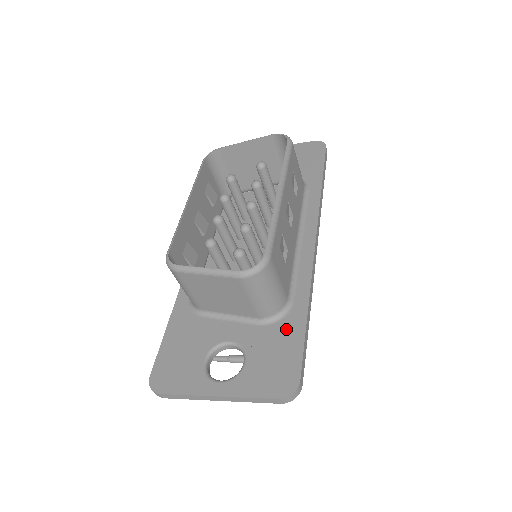
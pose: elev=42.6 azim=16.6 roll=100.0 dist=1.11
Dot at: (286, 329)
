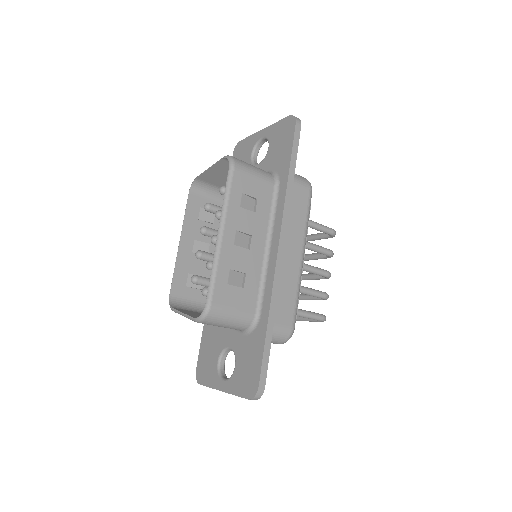
Dot at: (255, 340)
